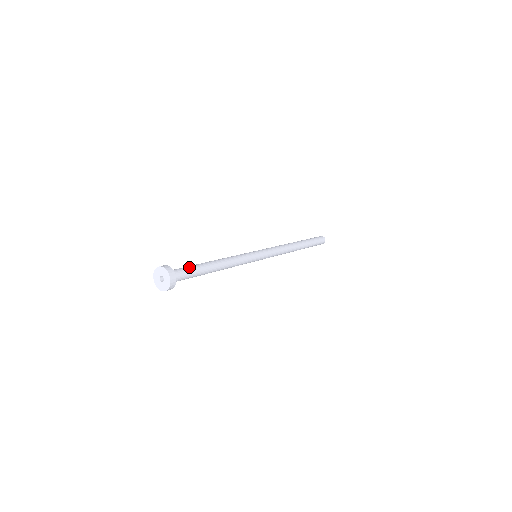
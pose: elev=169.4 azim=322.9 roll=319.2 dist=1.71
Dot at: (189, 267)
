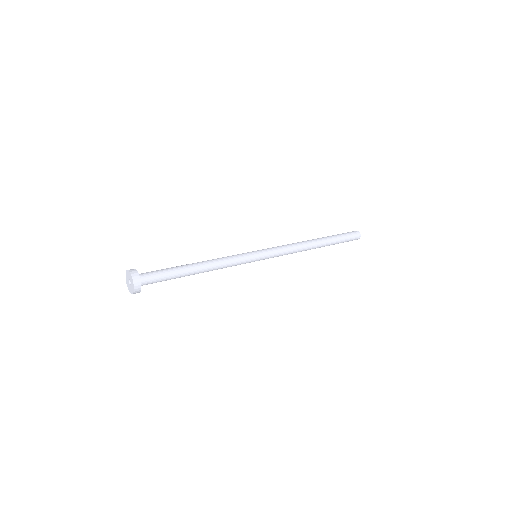
Dot at: (162, 269)
